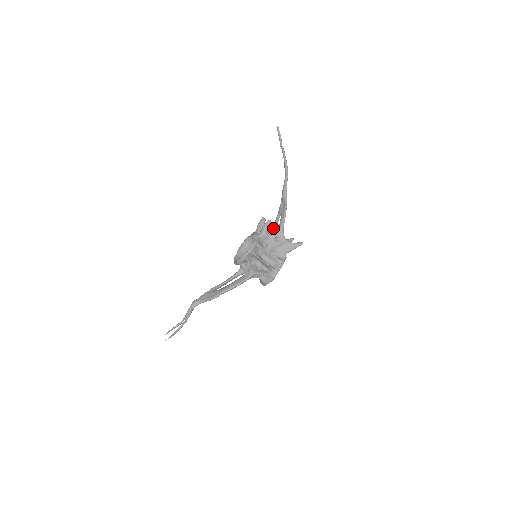
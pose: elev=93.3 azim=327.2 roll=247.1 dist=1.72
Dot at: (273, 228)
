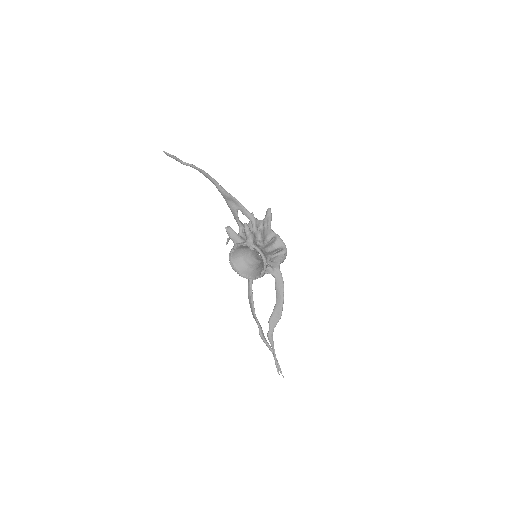
Dot at: (240, 225)
